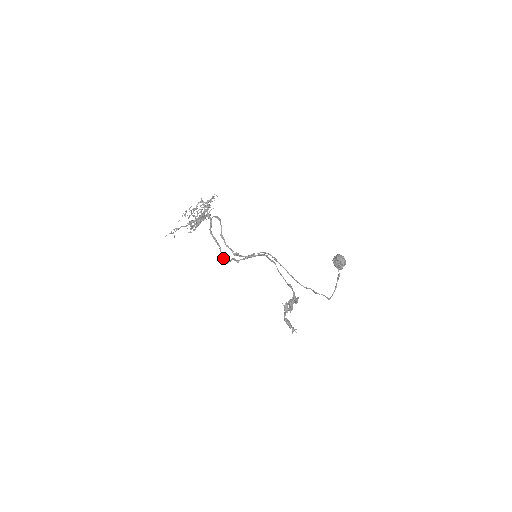
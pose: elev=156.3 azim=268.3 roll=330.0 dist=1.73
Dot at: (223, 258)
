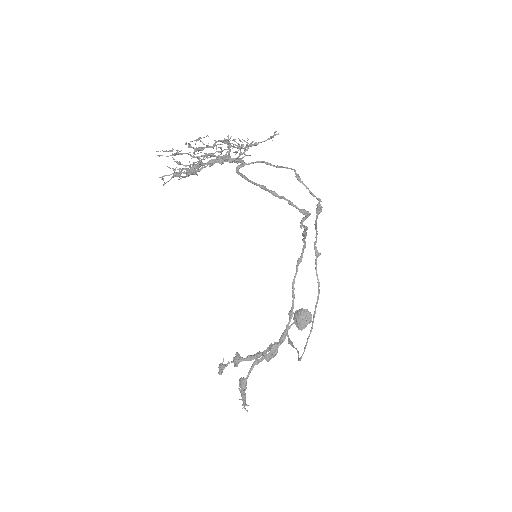
Dot at: (297, 207)
